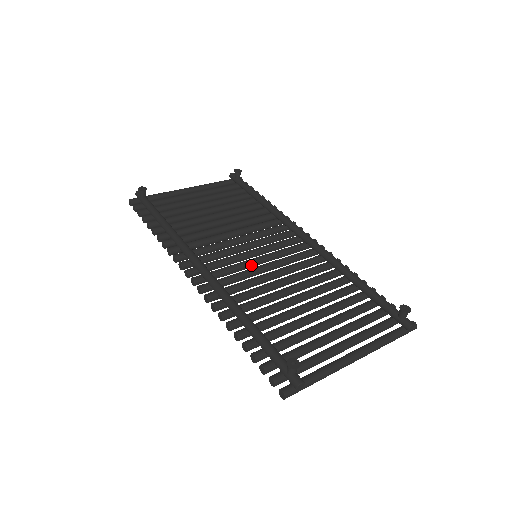
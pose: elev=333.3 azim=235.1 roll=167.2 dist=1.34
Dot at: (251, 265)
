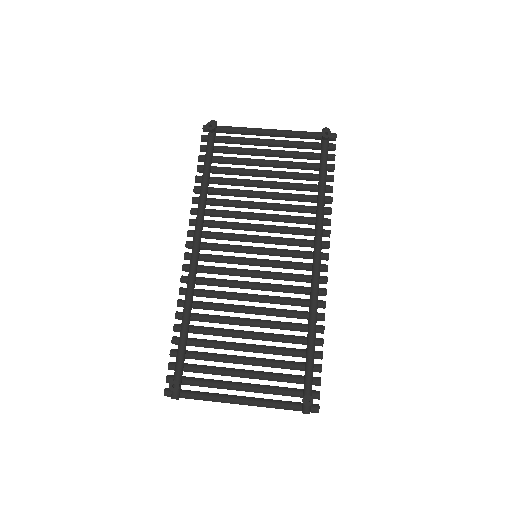
Dot at: (243, 264)
